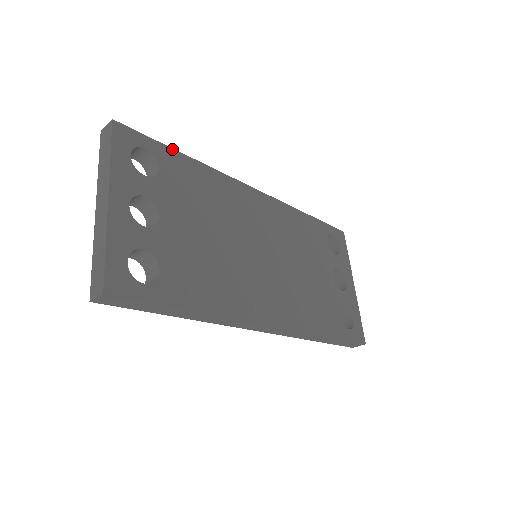
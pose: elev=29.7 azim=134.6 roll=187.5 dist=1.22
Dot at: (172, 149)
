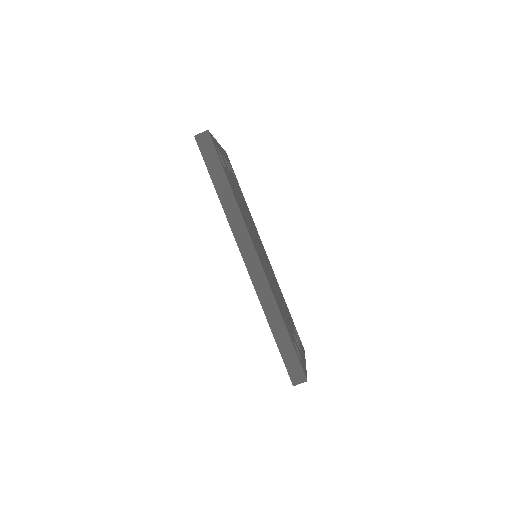
Dot at: (240, 188)
